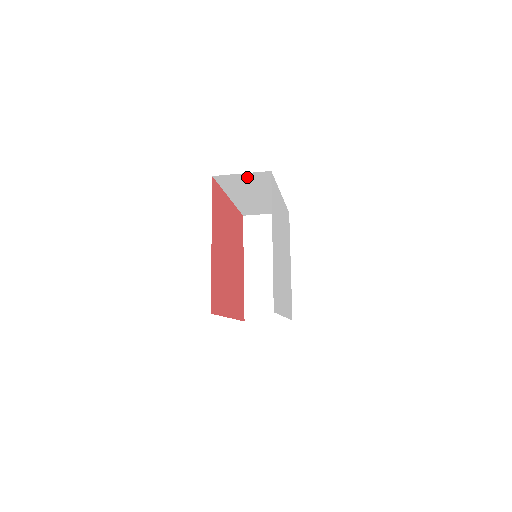
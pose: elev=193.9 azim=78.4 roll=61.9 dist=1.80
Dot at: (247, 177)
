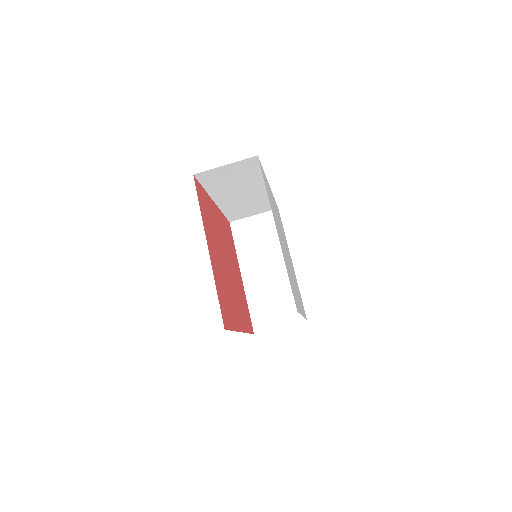
Dot at: (259, 223)
